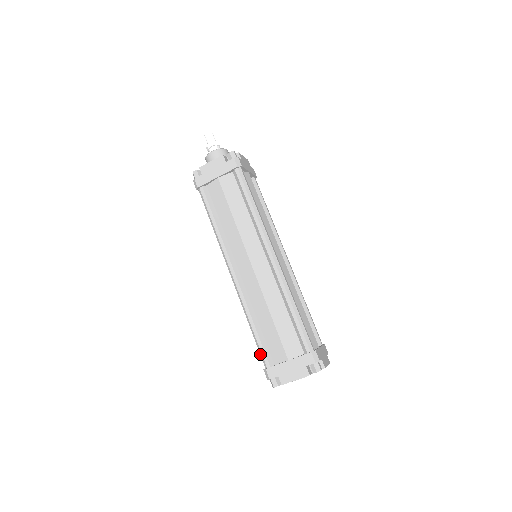
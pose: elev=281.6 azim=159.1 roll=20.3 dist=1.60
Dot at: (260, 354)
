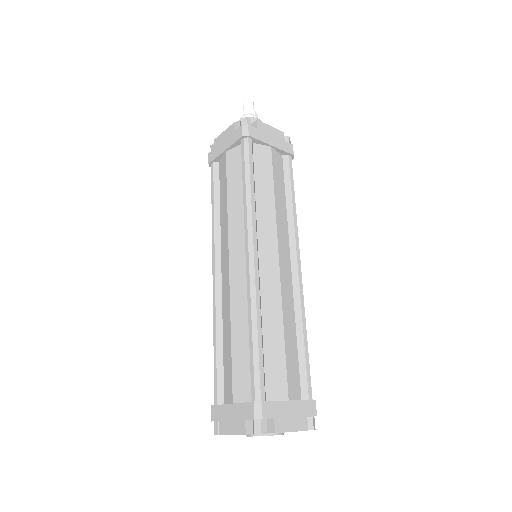
Dot at: (214, 384)
